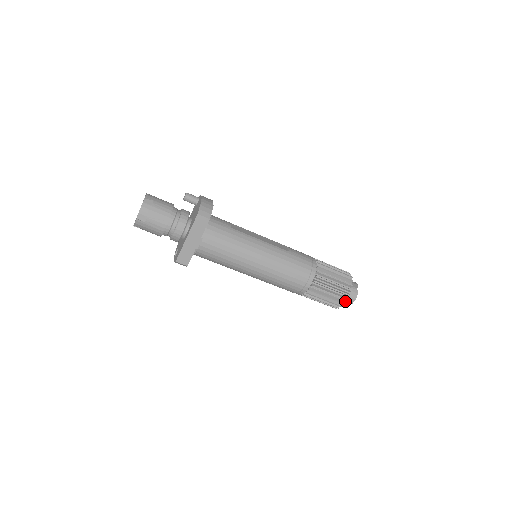
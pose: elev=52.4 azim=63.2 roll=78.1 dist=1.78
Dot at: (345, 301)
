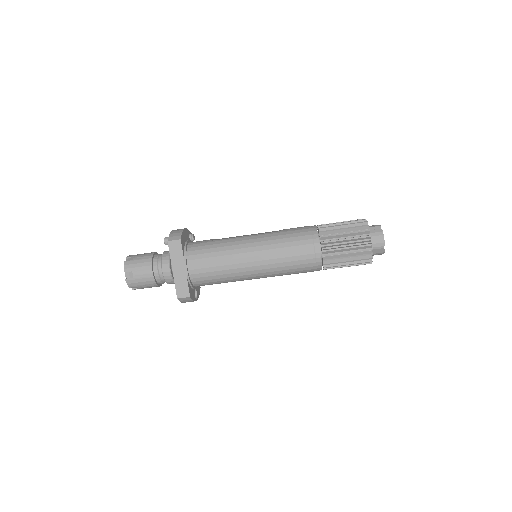
Dot at: (377, 249)
